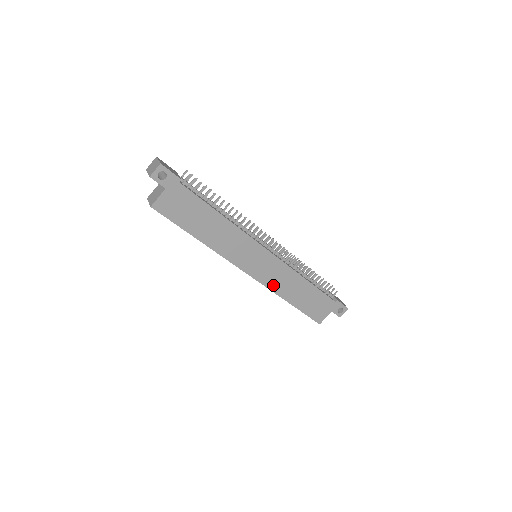
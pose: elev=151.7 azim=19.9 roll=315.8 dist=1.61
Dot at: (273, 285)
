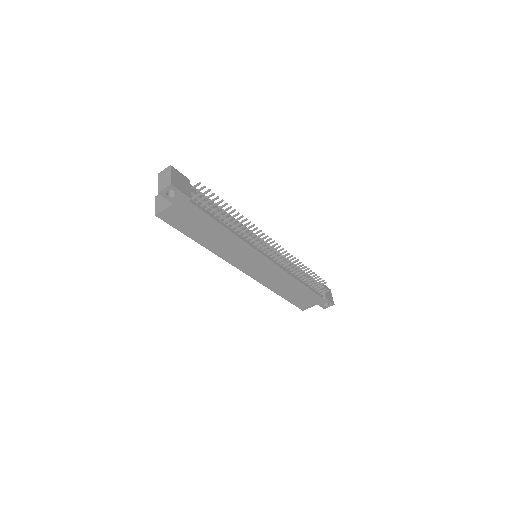
Dot at: (266, 281)
